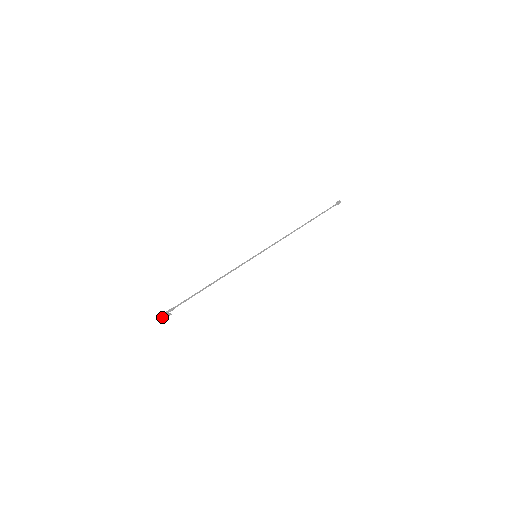
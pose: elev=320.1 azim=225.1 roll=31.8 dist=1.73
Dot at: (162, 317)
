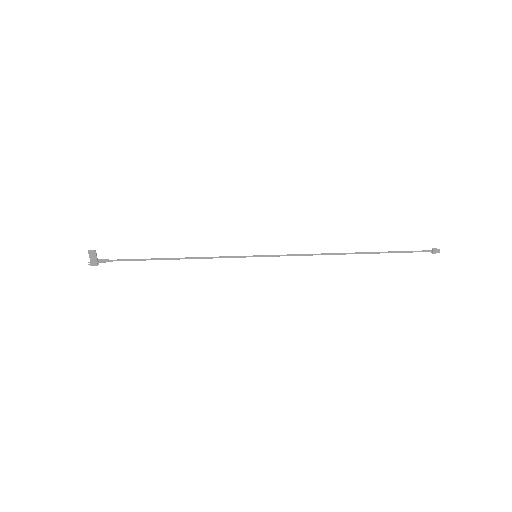
Dot at: (90, 263)
